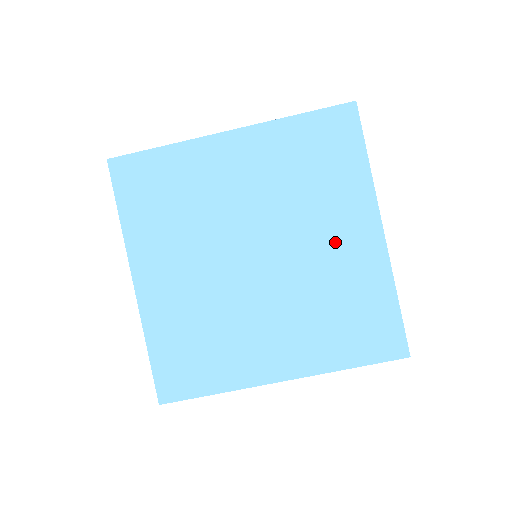
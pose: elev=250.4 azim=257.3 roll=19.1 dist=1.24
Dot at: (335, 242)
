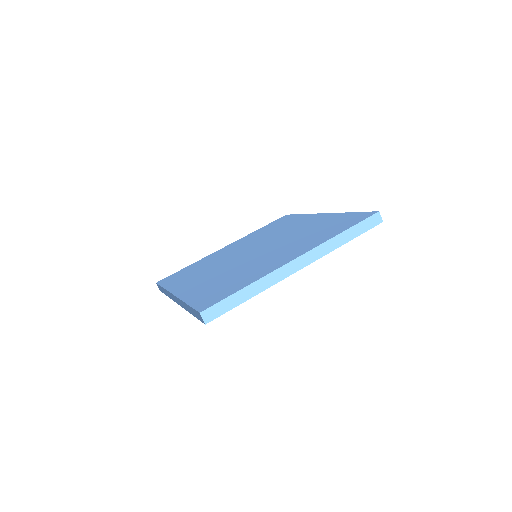
Dot at: (300, 227)
